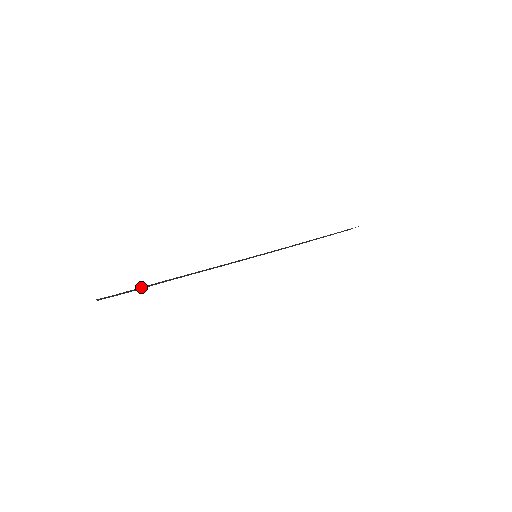
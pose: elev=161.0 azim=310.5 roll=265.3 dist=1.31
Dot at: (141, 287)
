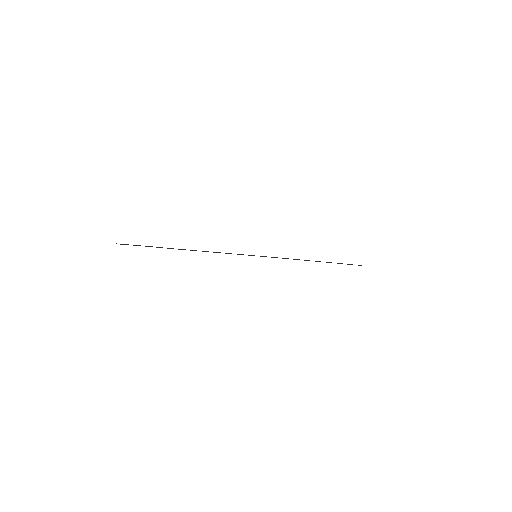
Dot at: occluded
